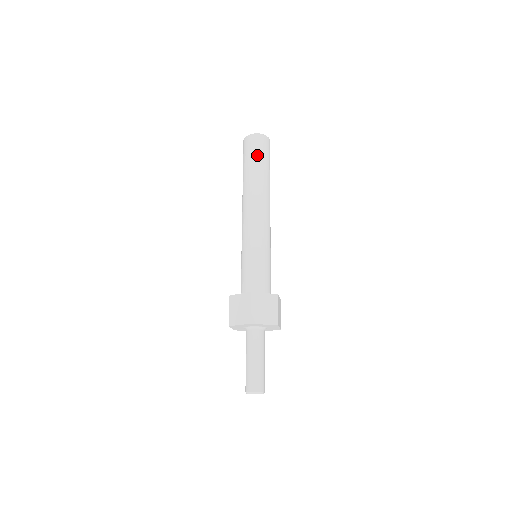
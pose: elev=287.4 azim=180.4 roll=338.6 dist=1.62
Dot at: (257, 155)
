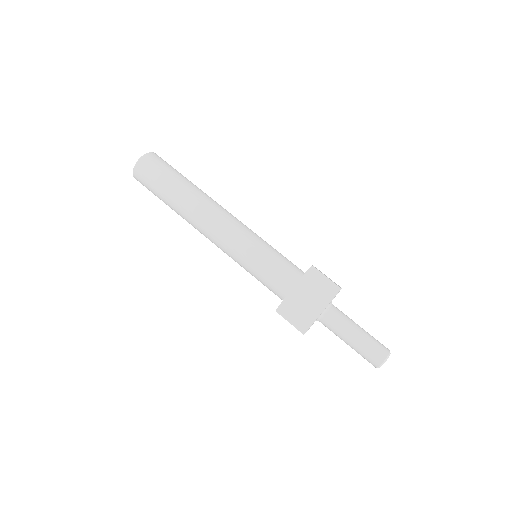
Dot at: (161, 176)
